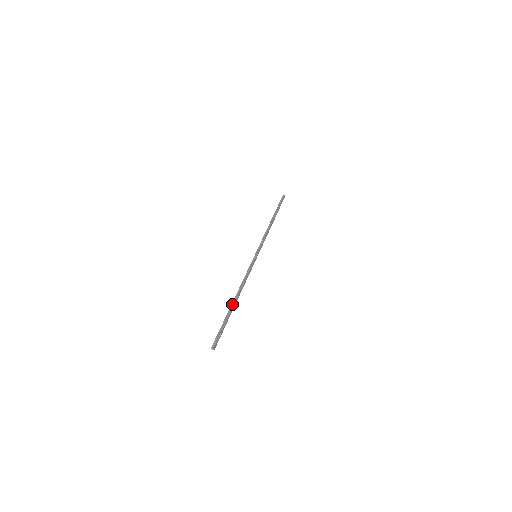
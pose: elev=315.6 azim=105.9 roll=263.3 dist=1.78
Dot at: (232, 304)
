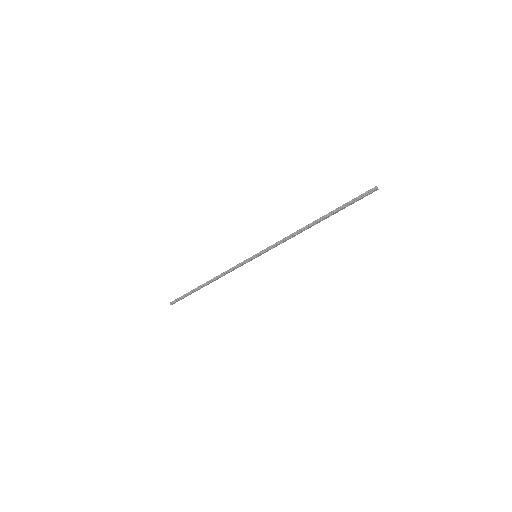
Dot at: (201, 285)
